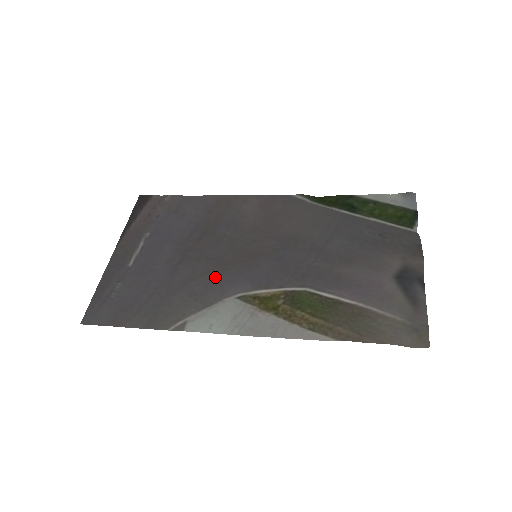
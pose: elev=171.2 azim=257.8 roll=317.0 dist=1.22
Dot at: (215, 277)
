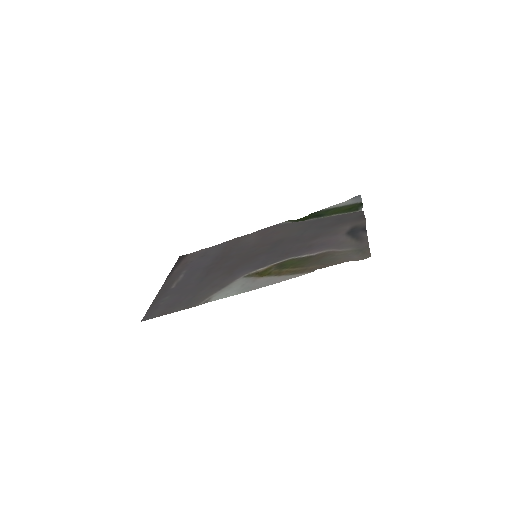
Dot at: (229, 274)
